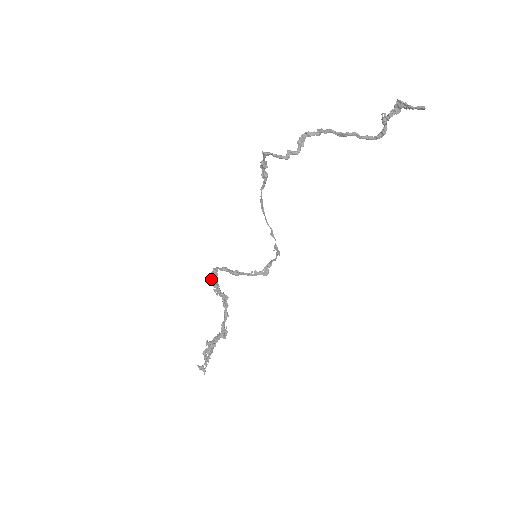
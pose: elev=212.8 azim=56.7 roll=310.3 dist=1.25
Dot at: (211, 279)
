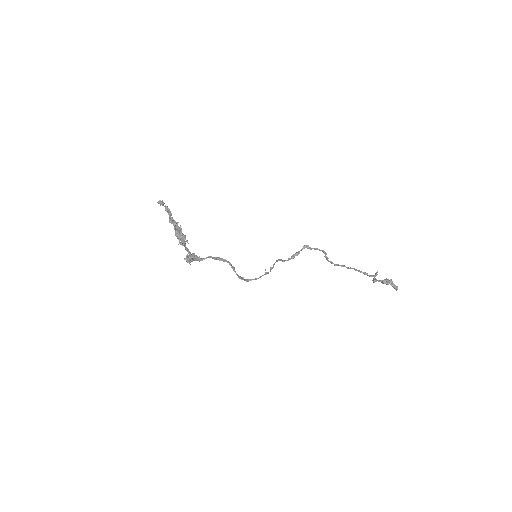
Dot at: occluded
